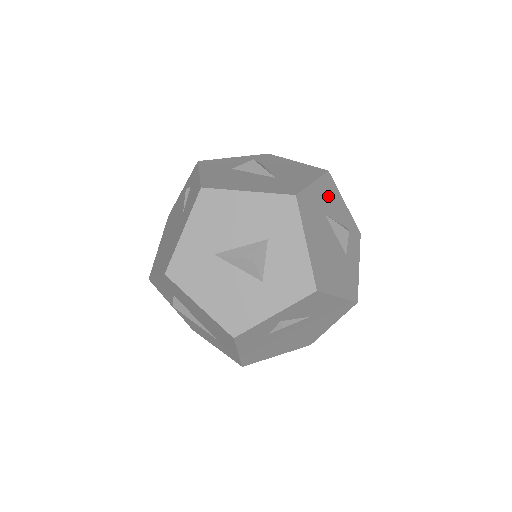
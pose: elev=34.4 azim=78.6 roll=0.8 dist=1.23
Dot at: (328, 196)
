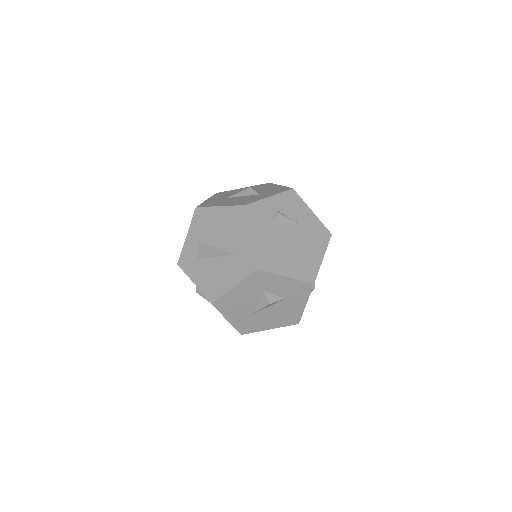
Dot at: occluded
